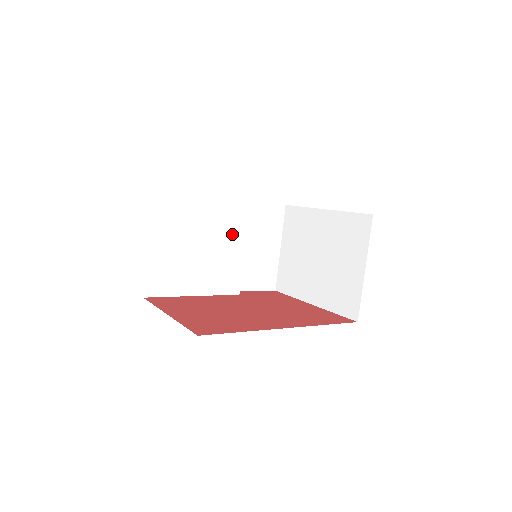
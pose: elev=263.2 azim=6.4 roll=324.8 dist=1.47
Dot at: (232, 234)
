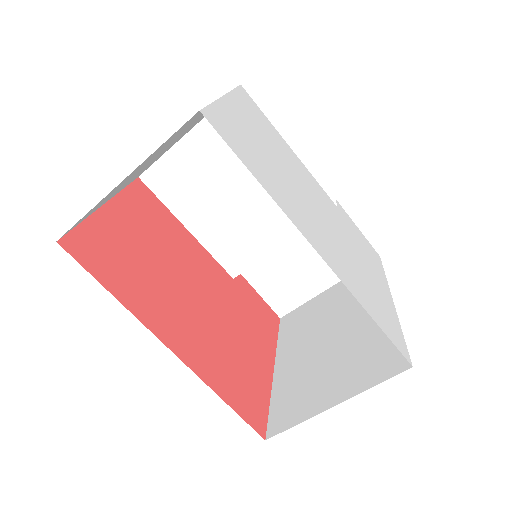
Dot at: (283, 217)
